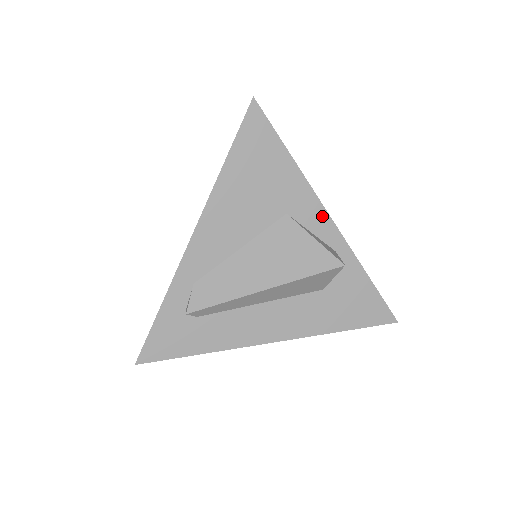
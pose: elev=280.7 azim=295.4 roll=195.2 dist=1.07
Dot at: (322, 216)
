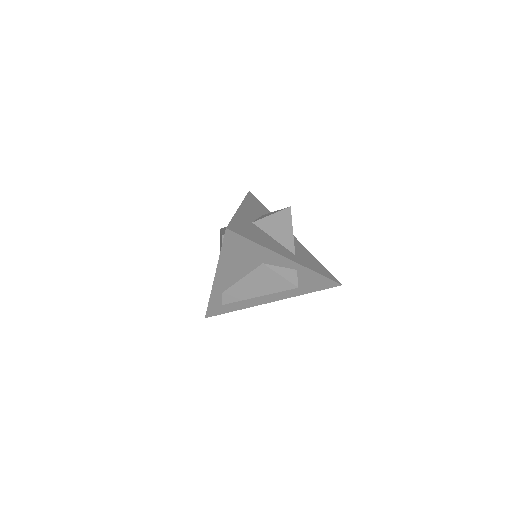
Dot at: (284, 260)
